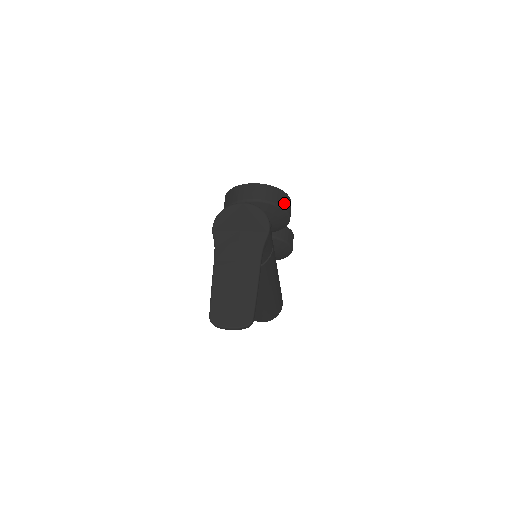
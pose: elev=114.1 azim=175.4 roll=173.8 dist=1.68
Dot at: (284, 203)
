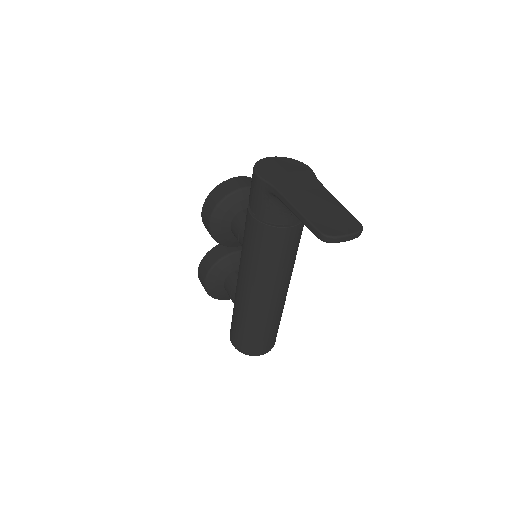
Dot at: occluded
